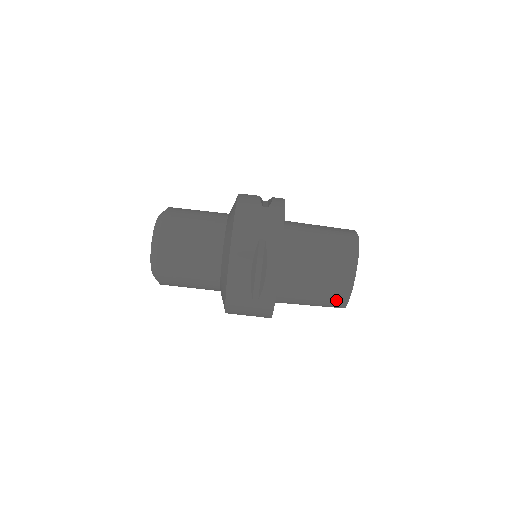
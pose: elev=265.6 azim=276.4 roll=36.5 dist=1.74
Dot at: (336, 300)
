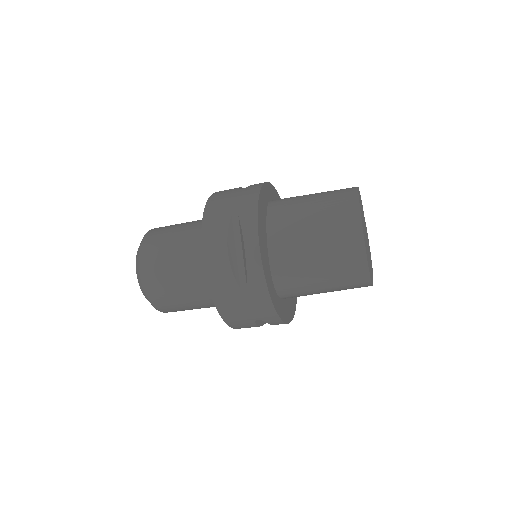
Dot at: occluded
